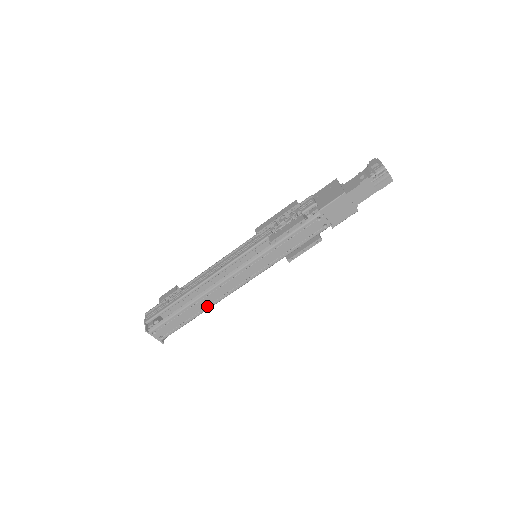
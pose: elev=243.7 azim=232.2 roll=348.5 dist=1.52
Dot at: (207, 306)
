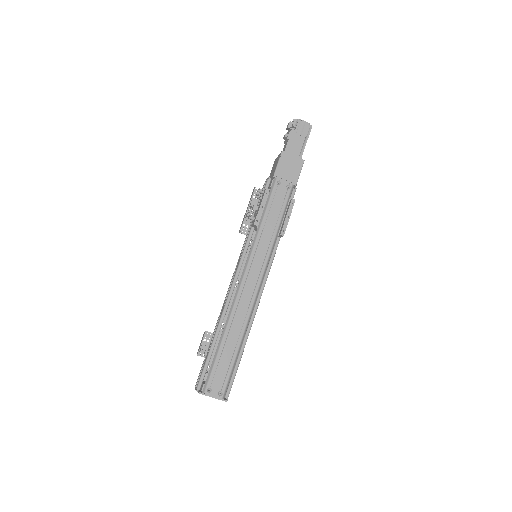
Dot at: (242, 326)
